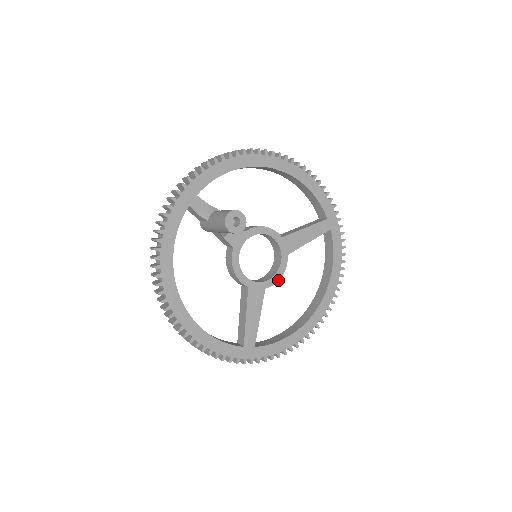
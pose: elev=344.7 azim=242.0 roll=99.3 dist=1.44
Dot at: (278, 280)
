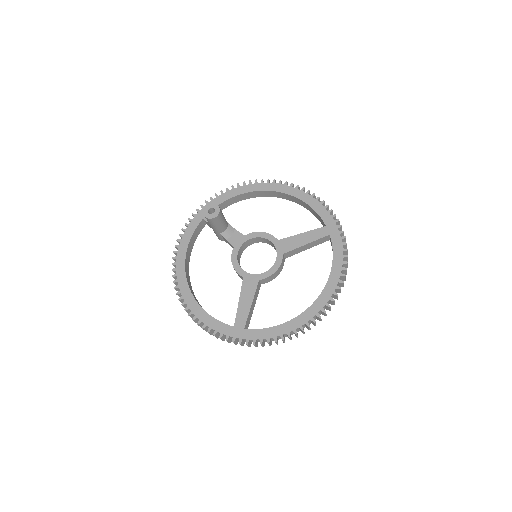
Dot at: (272, 274)
